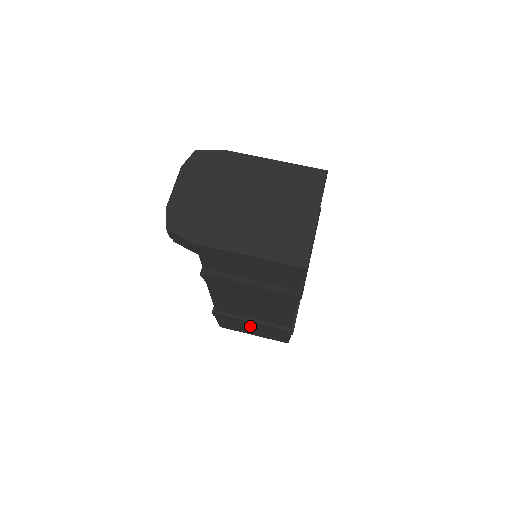
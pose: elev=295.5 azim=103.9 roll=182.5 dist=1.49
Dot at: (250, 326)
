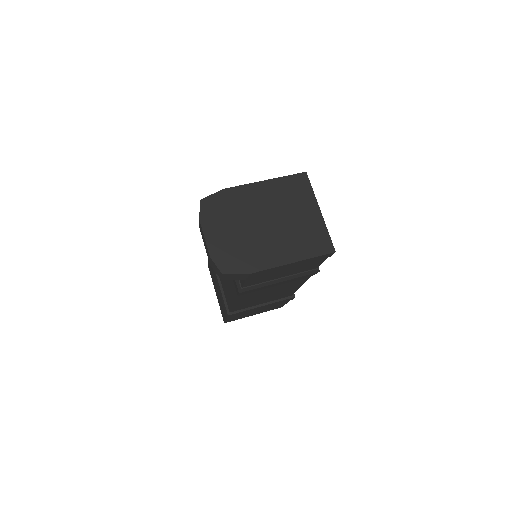
Dot at: (256, 310)
